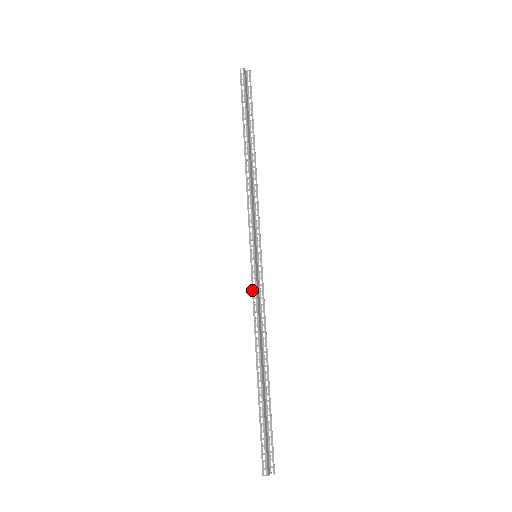
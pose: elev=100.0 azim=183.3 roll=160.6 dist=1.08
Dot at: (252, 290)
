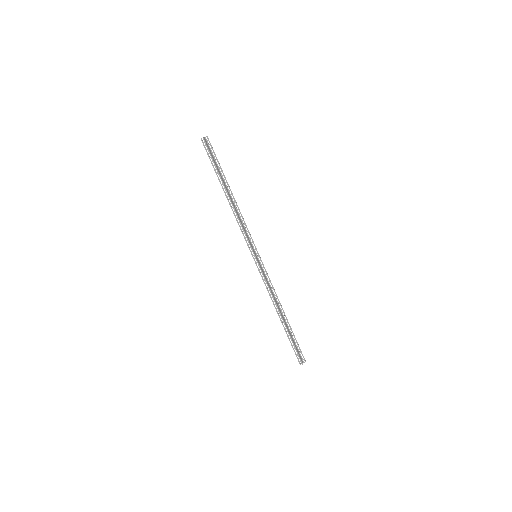
Dot at: (261, 276)
